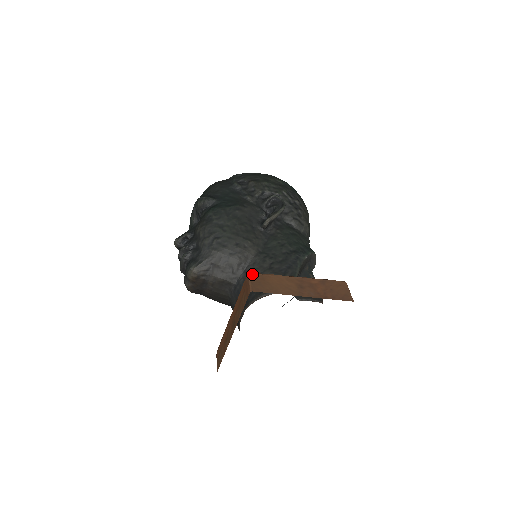
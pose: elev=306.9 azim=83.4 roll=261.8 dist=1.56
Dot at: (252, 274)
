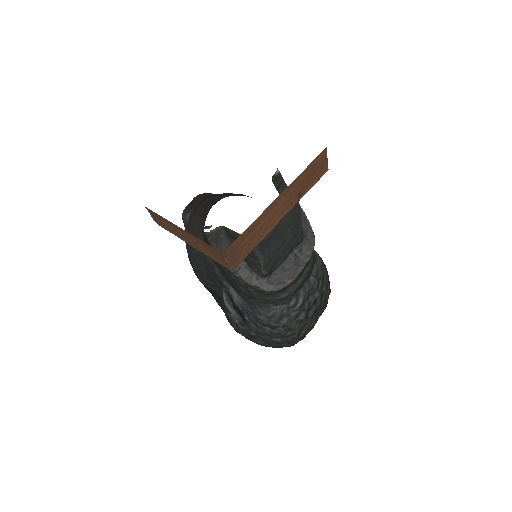
Dot at: occluded
